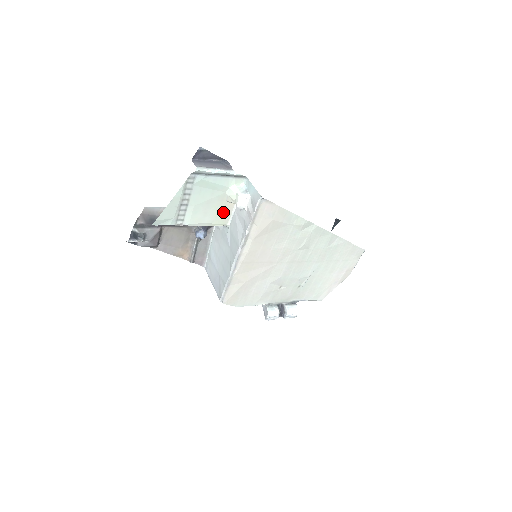
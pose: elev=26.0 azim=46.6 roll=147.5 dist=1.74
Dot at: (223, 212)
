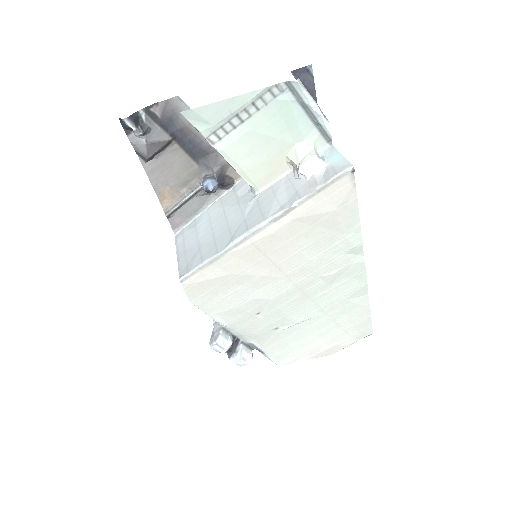
Dot at: (269, 168)
